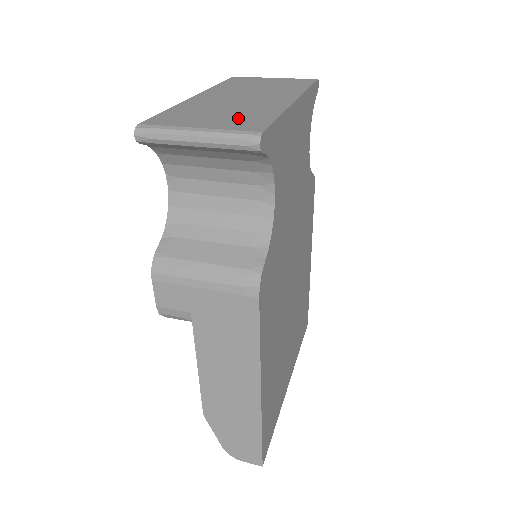
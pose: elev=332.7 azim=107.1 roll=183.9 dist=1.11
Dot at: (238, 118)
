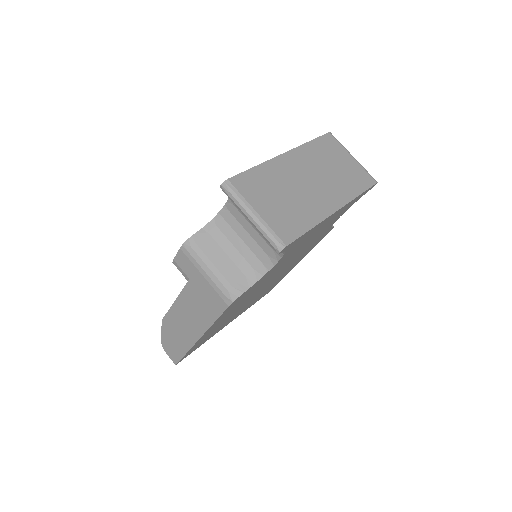
Dot at: (286, 215)
